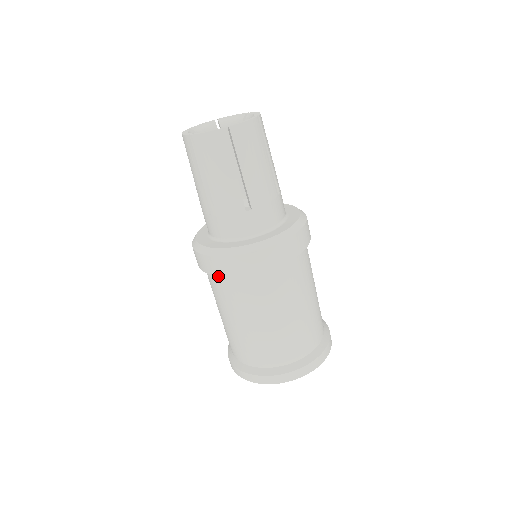
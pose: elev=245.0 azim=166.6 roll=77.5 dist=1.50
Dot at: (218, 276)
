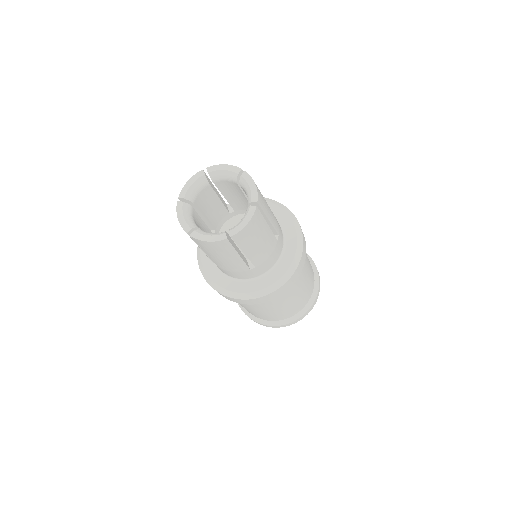
Dot at: occluded
